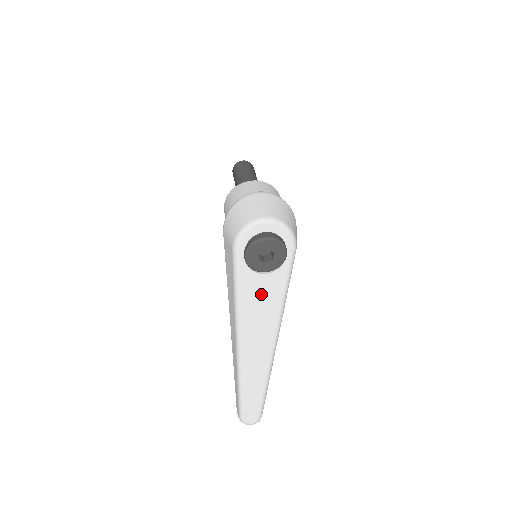
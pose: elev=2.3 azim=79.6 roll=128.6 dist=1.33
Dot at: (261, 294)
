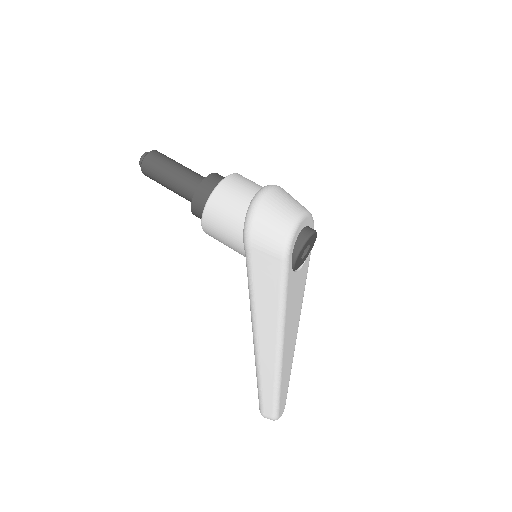
Dot at: (296, 291)
